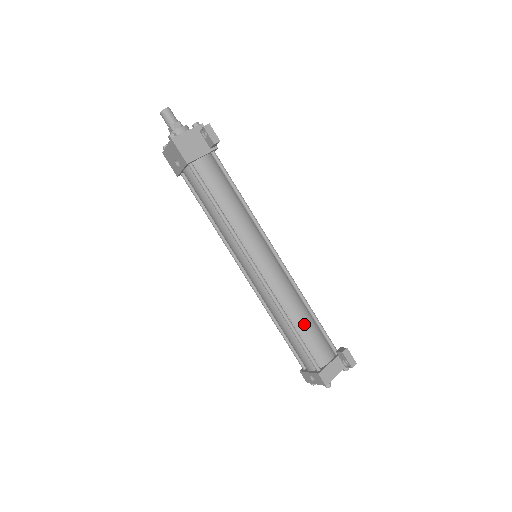
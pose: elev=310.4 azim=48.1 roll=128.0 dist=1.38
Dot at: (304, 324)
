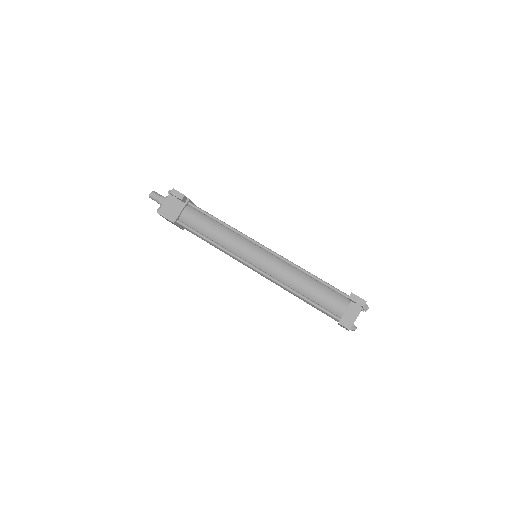
Dot at: (310, 290)
